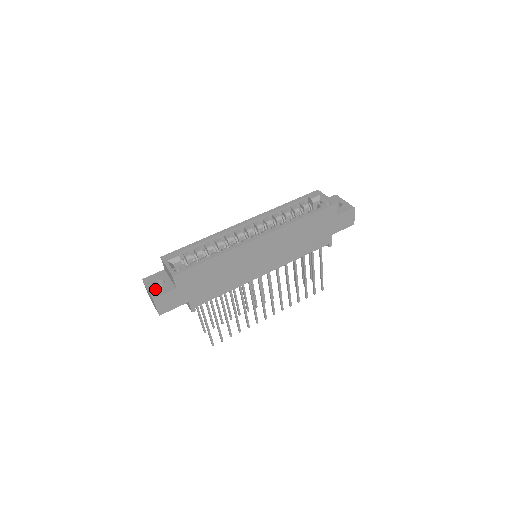
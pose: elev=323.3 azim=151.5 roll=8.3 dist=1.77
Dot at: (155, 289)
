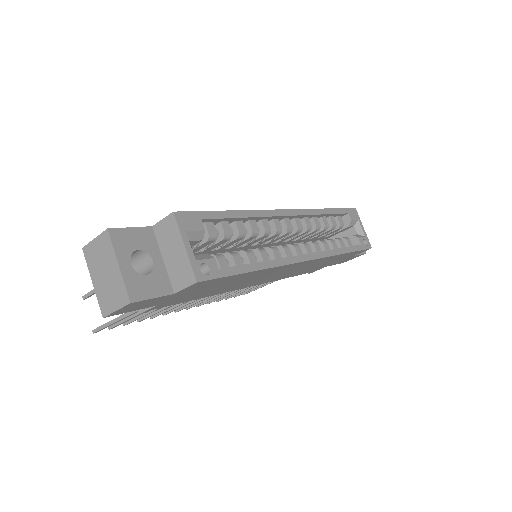
Dot at: (135, 274)
